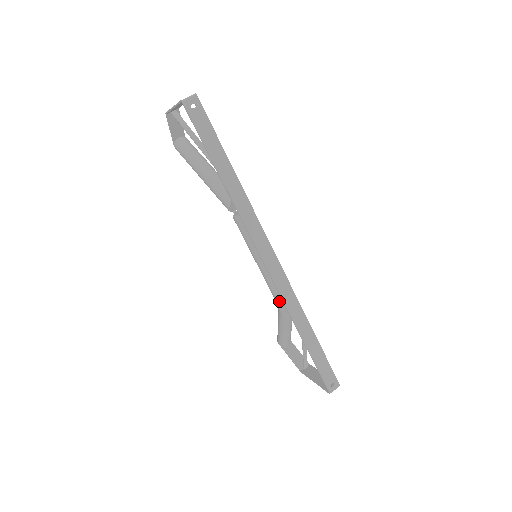
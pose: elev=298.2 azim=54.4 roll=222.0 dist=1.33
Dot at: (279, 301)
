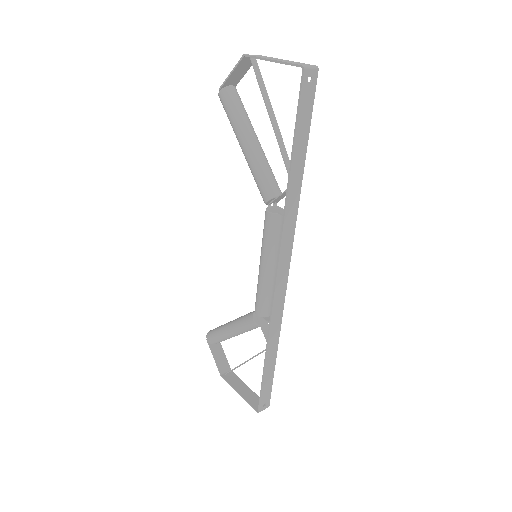
Dot at: (261, 312)
